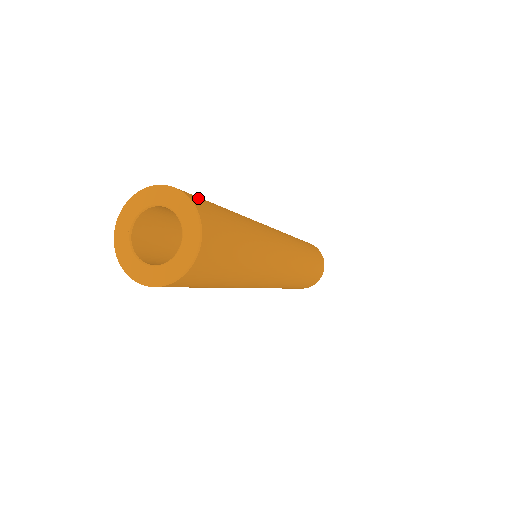
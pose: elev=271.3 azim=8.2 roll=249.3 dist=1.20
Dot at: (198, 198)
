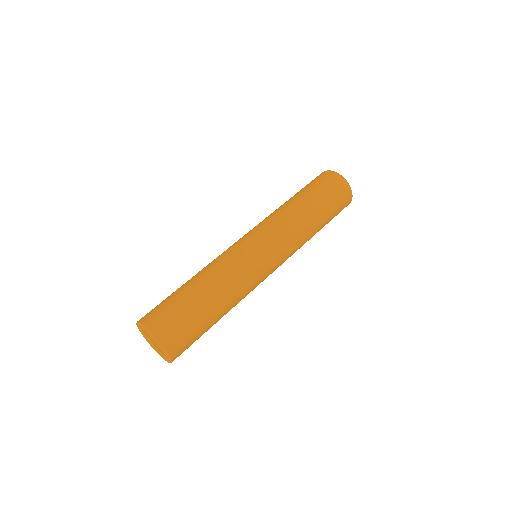
Dot at: (150, 311)
